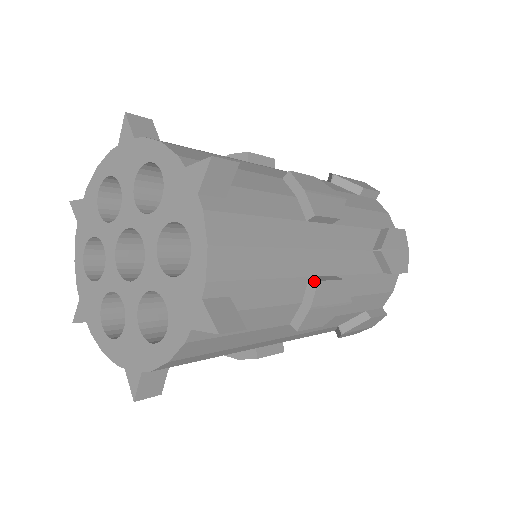
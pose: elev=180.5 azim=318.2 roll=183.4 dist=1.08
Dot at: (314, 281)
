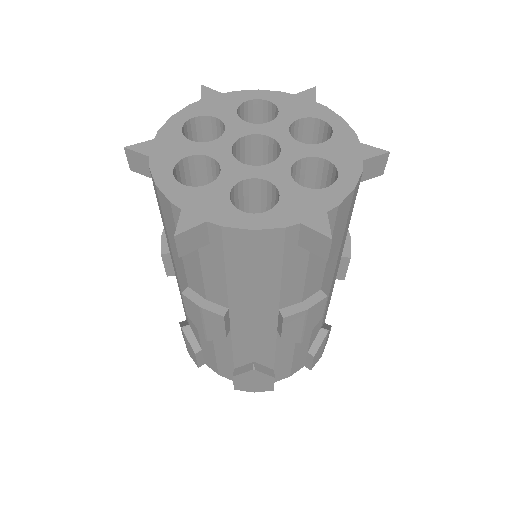
Dot at: (324, 294)
